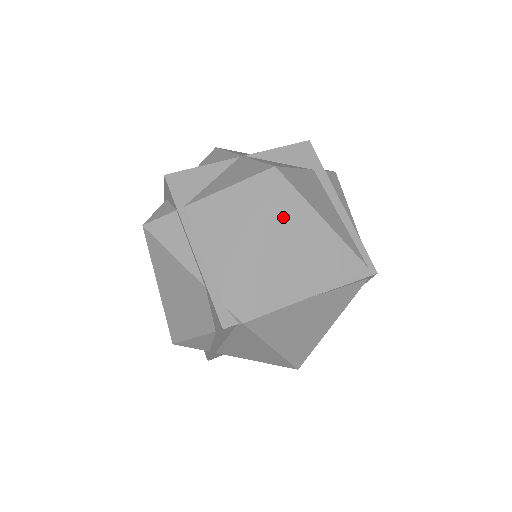
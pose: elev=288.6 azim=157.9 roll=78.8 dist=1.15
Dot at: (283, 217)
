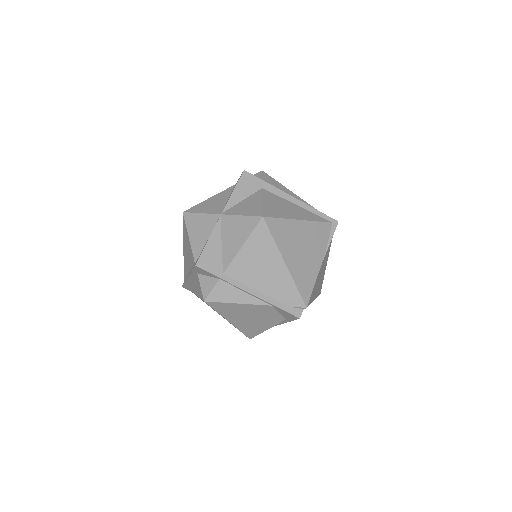
Dot at: (284, 239)
